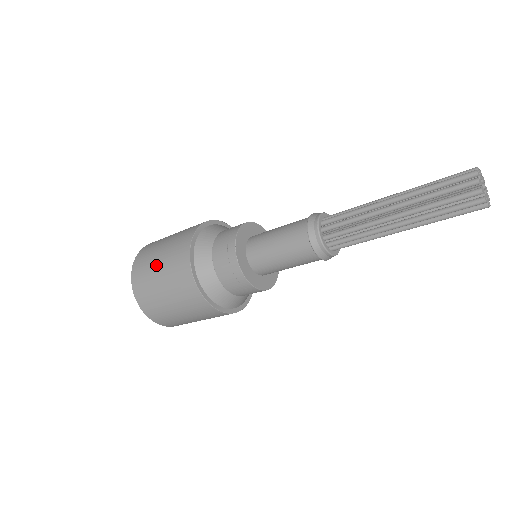
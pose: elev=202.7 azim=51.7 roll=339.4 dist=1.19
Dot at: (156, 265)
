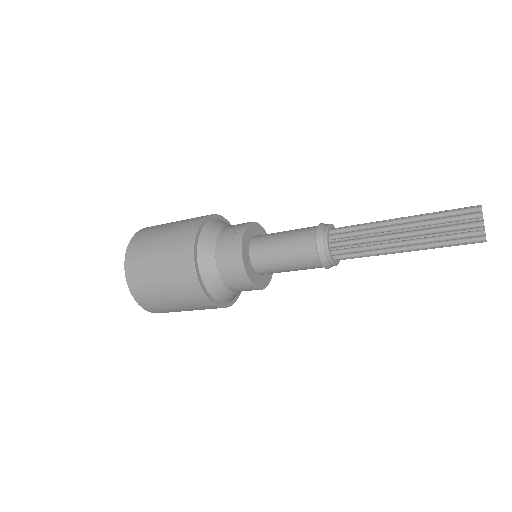
Dot at: (167, 225)
